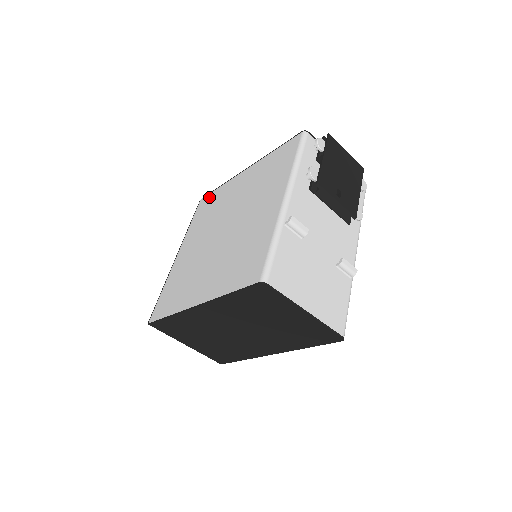
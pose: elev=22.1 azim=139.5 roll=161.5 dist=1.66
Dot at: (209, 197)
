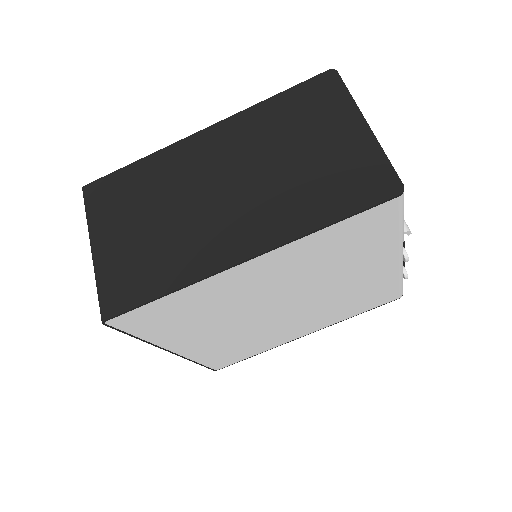
Dot at: occluded
